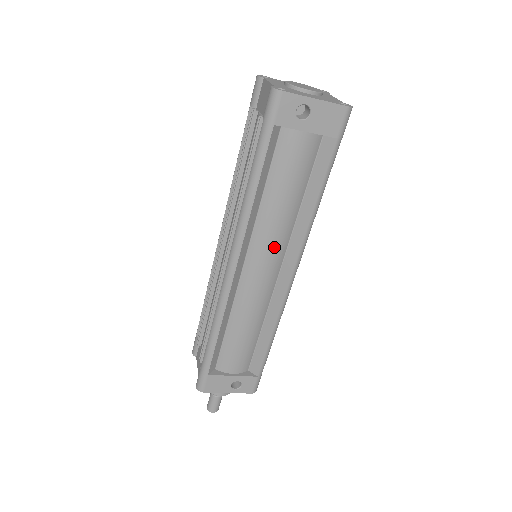
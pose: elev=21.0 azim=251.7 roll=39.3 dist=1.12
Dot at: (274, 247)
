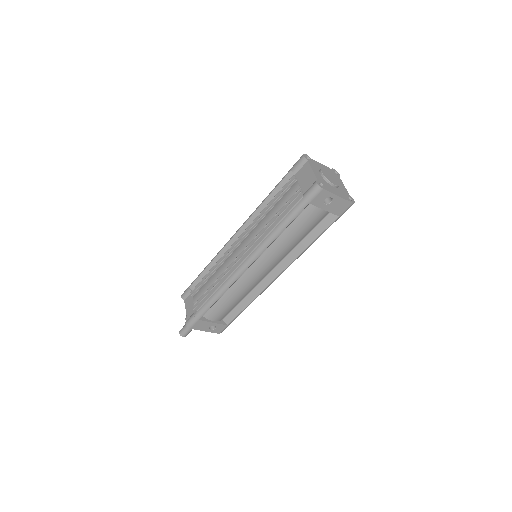
Dot at: (275, 261)
